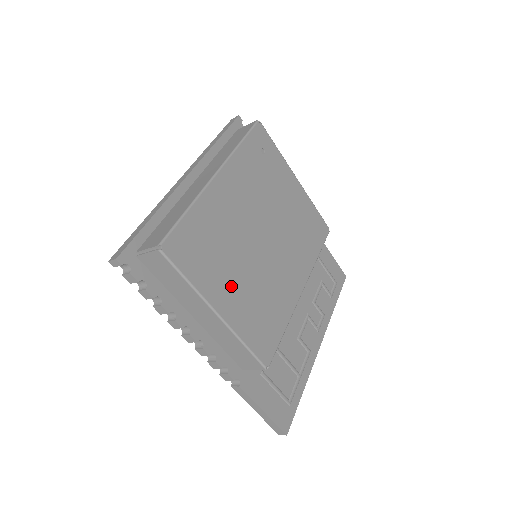
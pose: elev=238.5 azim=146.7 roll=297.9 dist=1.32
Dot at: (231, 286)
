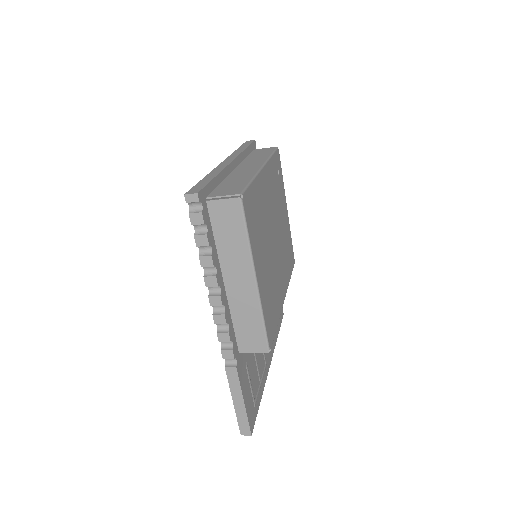
Dot at: (262, 262)
